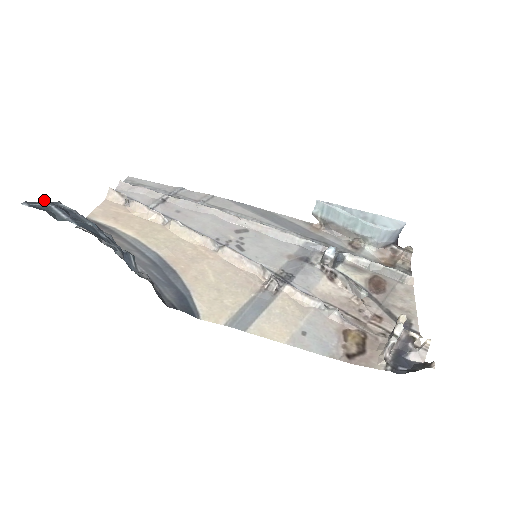
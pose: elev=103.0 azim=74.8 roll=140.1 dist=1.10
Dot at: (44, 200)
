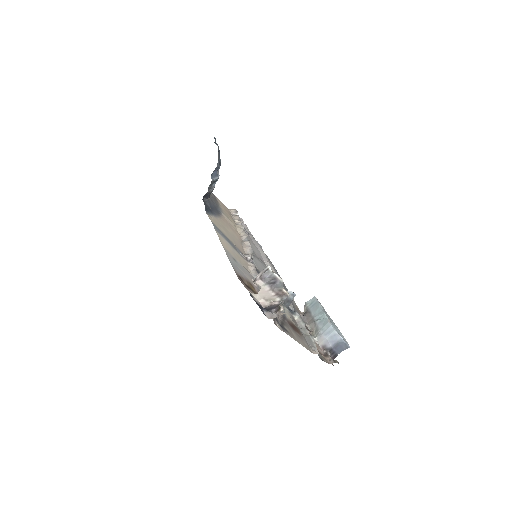
Dot at: occluded
